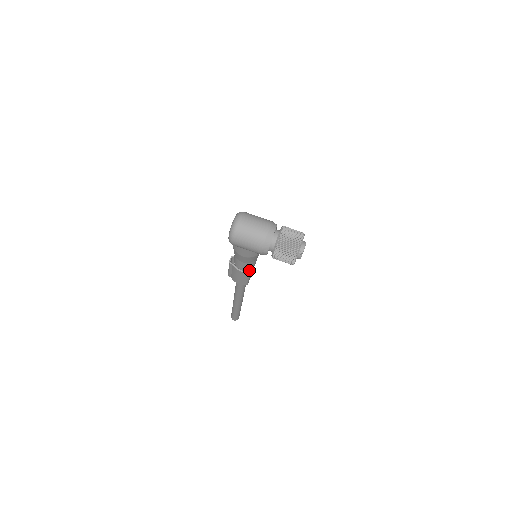
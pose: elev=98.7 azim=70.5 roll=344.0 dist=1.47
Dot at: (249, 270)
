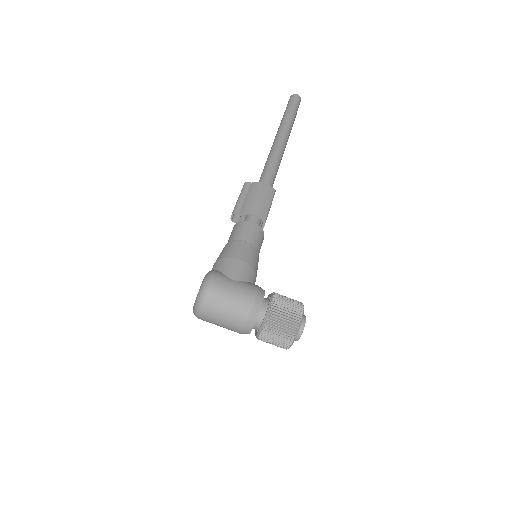
Dot at: (269, 196)
